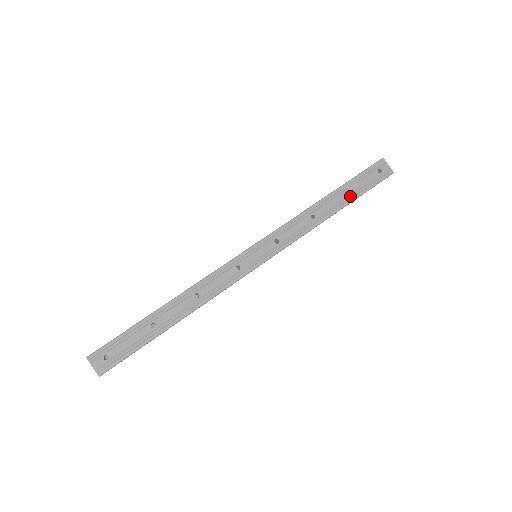
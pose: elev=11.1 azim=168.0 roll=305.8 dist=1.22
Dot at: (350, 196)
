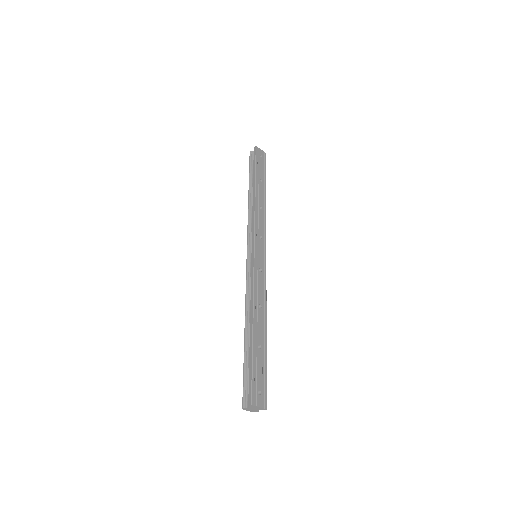
Dot at: (263, 182)
